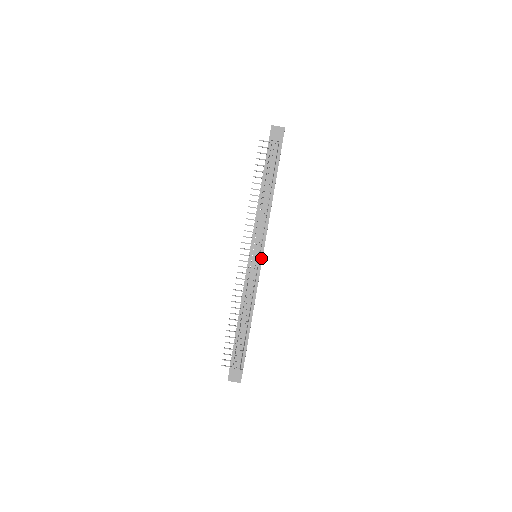
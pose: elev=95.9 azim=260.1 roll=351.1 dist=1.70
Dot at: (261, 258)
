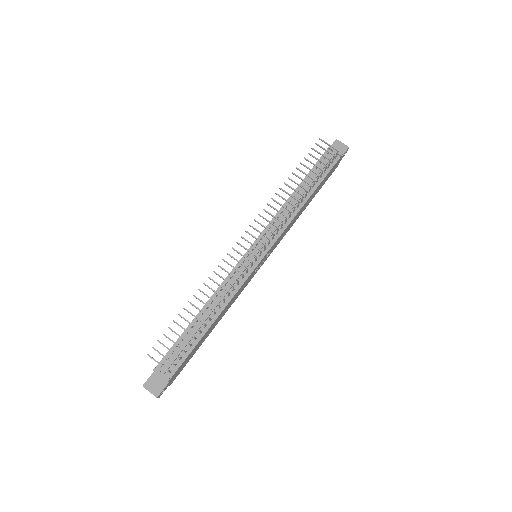
Dot at: (261, 257)
